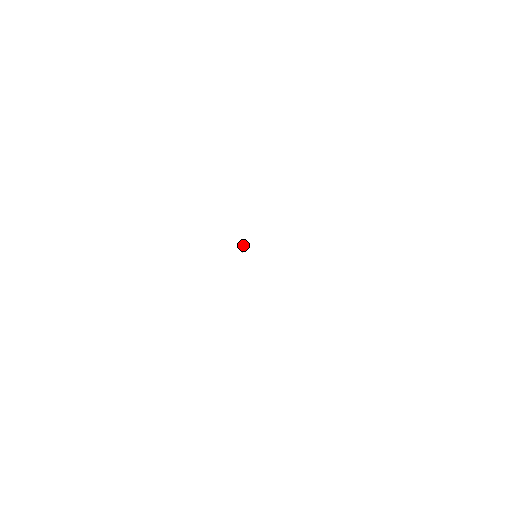
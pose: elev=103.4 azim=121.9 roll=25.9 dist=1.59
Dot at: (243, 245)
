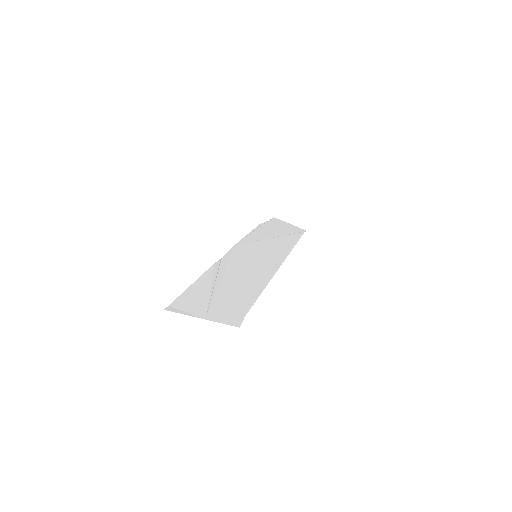
Dot at: (246, 235)
